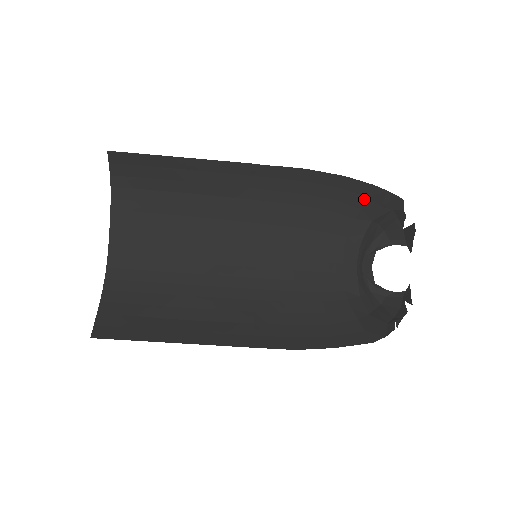
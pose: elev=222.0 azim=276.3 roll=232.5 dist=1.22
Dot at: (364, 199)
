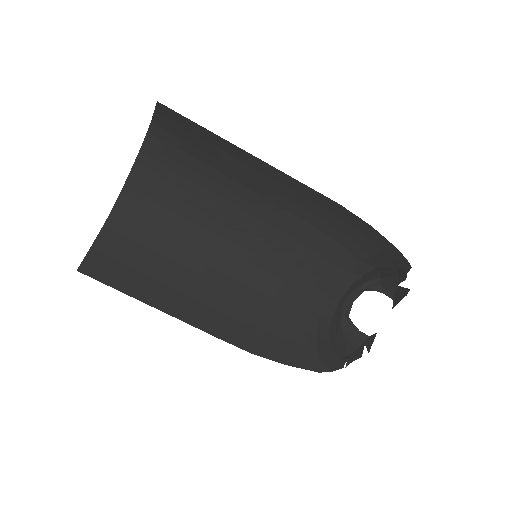
Dot at: (378, 250)
